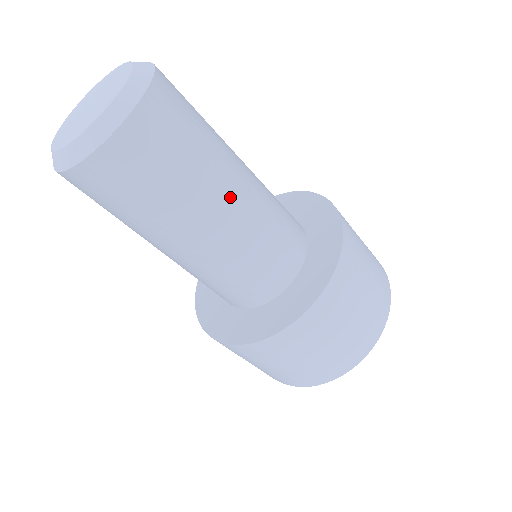
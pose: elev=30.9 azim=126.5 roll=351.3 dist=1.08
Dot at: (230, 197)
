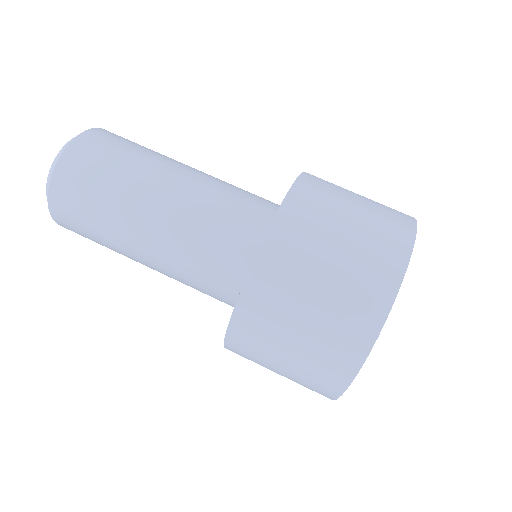
Dot at: (167, 180)
